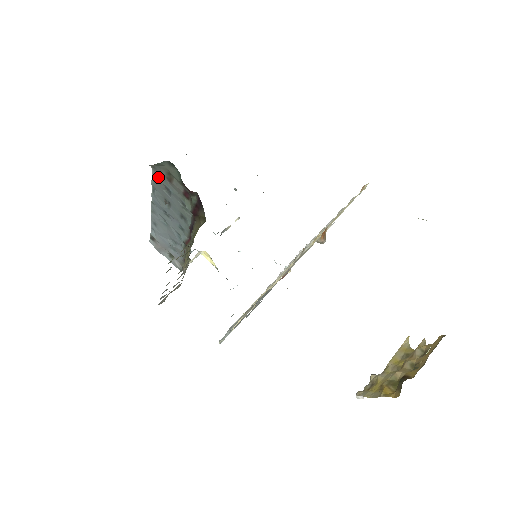
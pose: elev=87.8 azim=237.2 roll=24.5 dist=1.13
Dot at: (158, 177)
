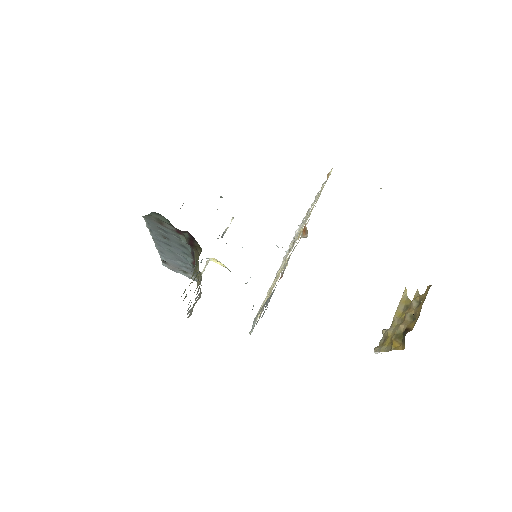
Dot at: (151, 222)
